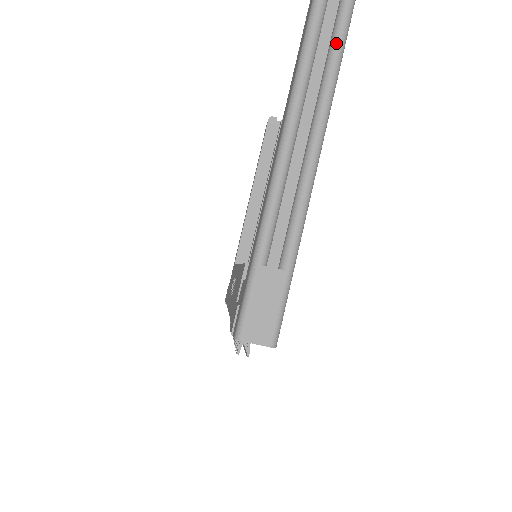
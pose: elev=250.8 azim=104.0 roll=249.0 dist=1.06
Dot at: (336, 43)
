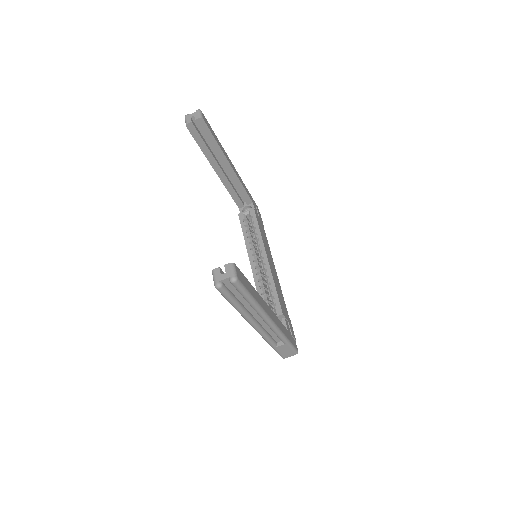
Dot at: (247, 300)
